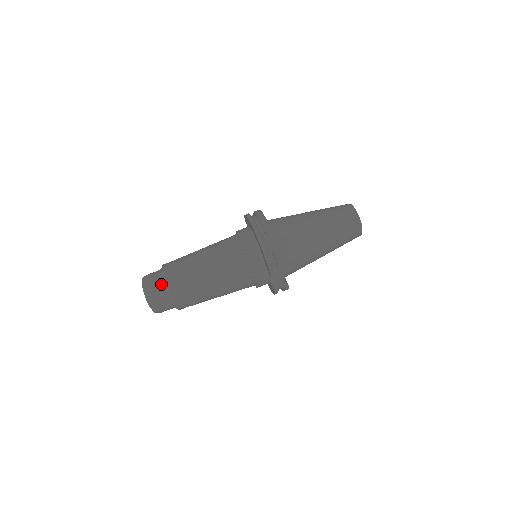
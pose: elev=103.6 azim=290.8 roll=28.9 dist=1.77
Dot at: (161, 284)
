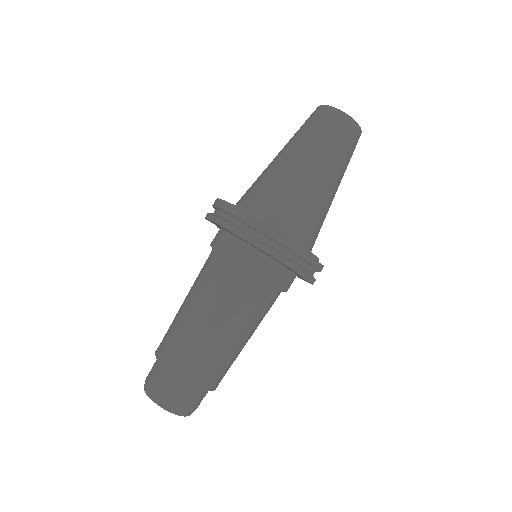
Dot at: (179, 386)
